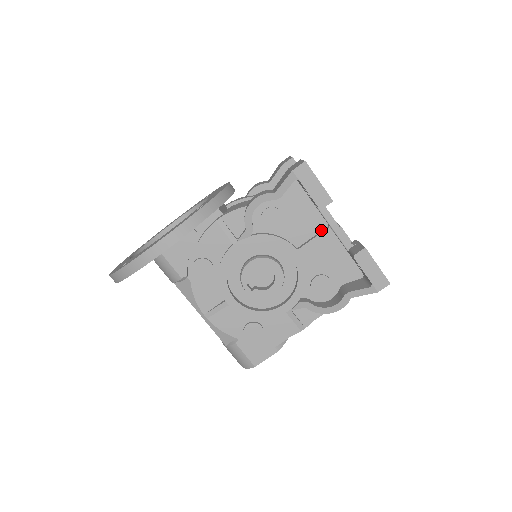
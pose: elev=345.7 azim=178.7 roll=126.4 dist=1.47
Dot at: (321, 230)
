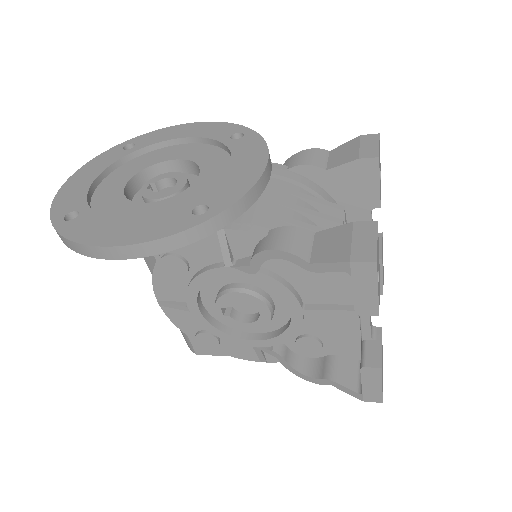
Dot at: (346, 304)
